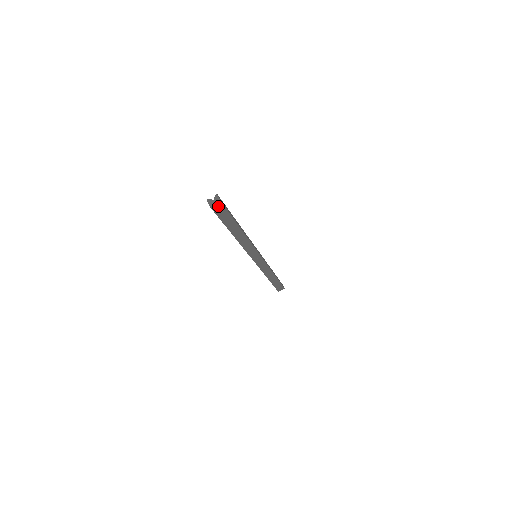
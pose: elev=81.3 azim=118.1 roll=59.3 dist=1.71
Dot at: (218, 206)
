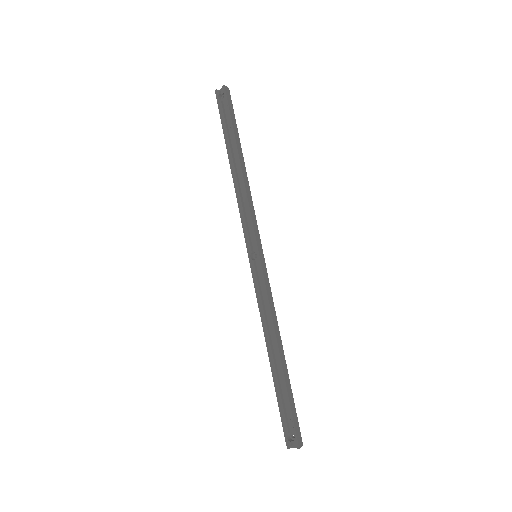
Dot at: occluded
